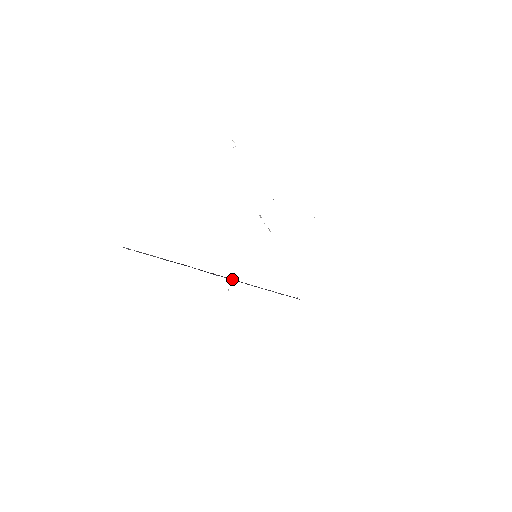
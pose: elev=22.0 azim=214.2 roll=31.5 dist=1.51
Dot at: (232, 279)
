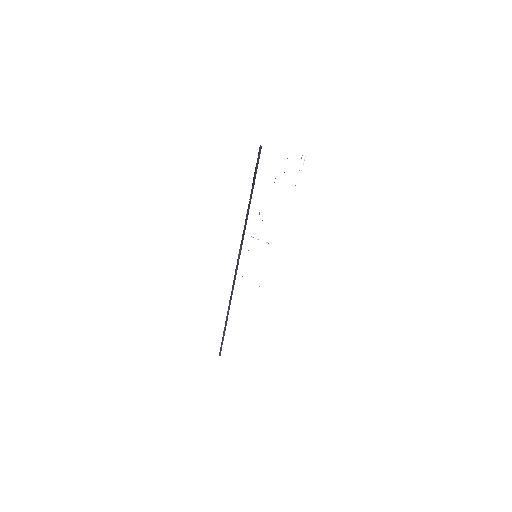
Dot at: (237, 265)
